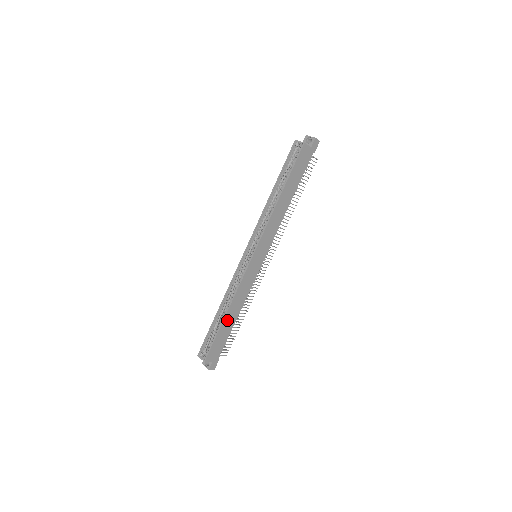
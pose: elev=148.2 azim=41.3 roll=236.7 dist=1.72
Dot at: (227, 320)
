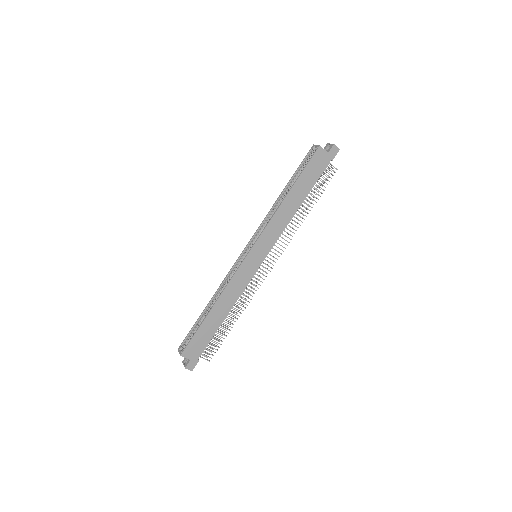
Dot at: (212, 316)
